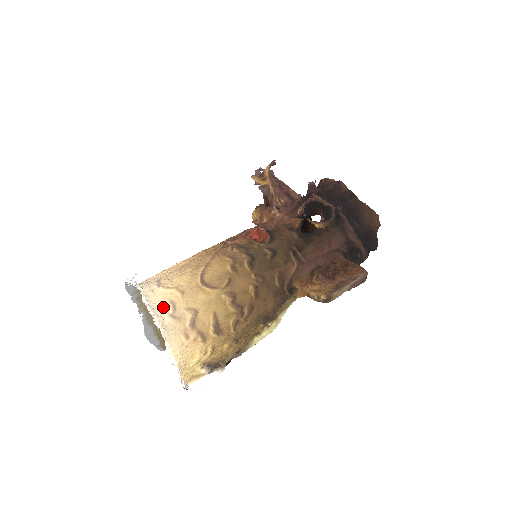
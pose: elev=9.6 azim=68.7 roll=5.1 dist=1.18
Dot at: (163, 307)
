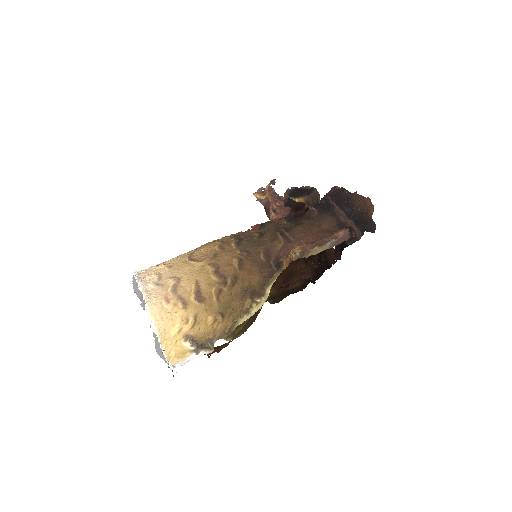
Dot at: (150, 277)
